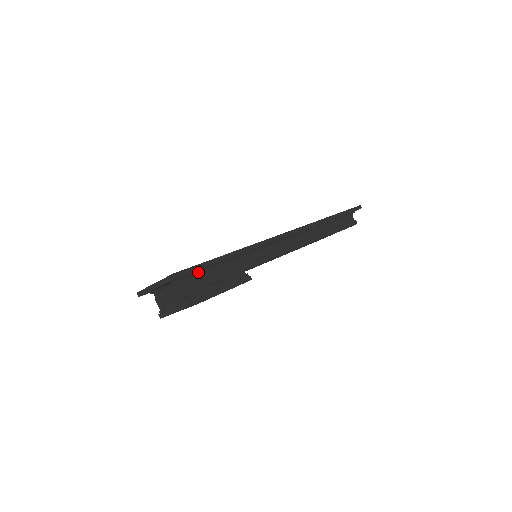
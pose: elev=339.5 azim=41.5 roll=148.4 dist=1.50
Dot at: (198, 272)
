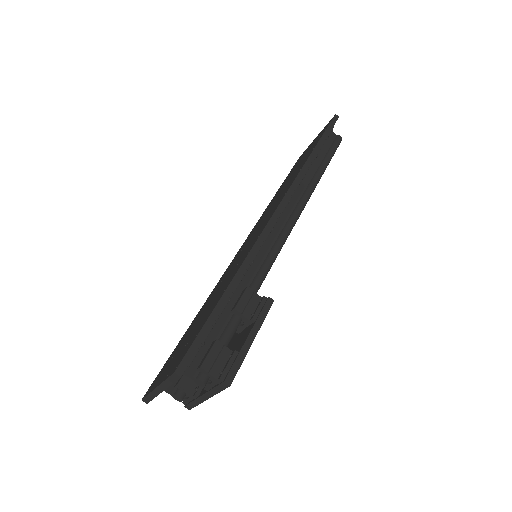
Dot at: (204, 341)
